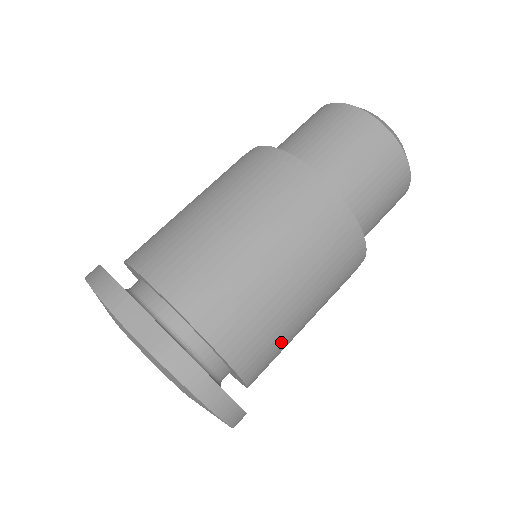
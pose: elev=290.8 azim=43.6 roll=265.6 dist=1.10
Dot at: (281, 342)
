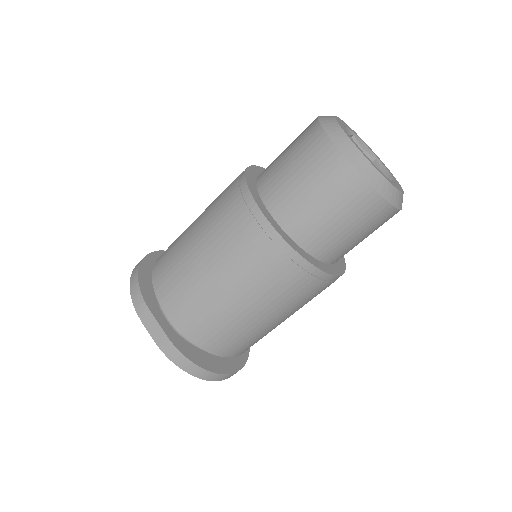
Dot at: (260, 336)
